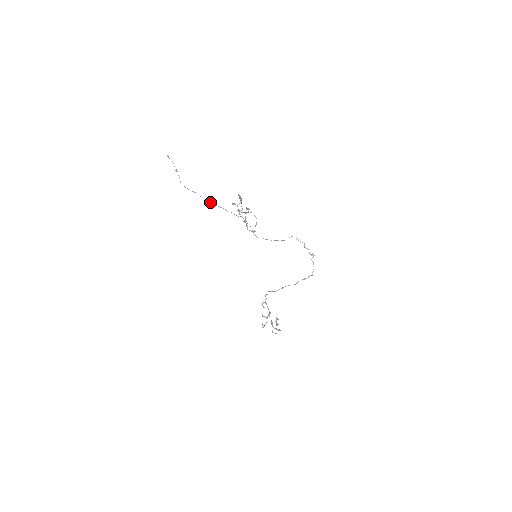
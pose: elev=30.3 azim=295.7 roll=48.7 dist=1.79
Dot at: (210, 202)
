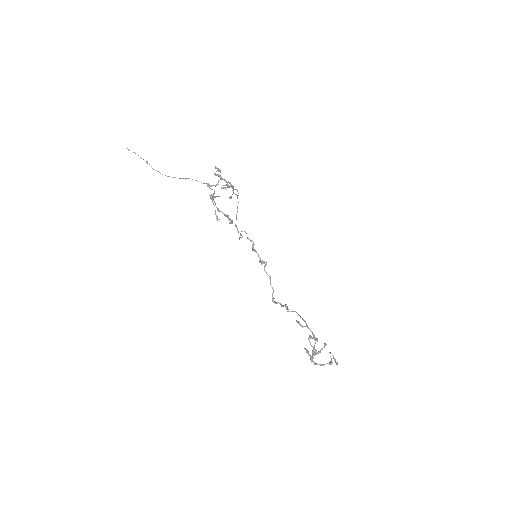
Dot at: occluded
